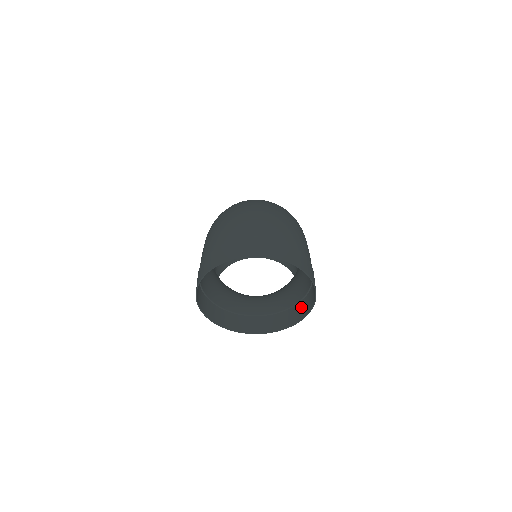
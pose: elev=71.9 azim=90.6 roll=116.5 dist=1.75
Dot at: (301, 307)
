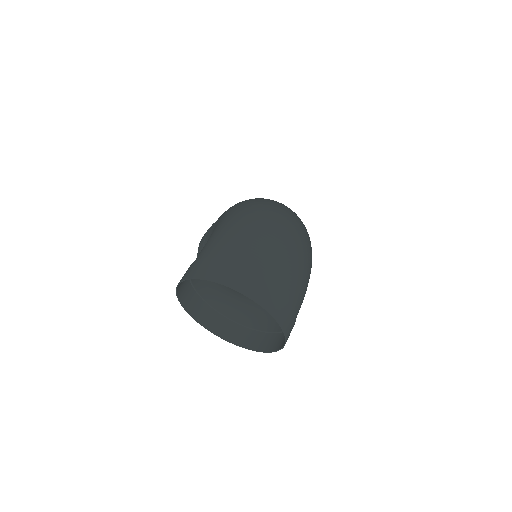
Dot at: (261, 338)
